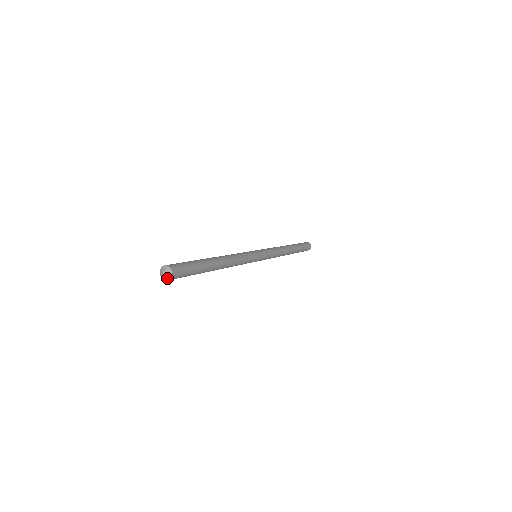
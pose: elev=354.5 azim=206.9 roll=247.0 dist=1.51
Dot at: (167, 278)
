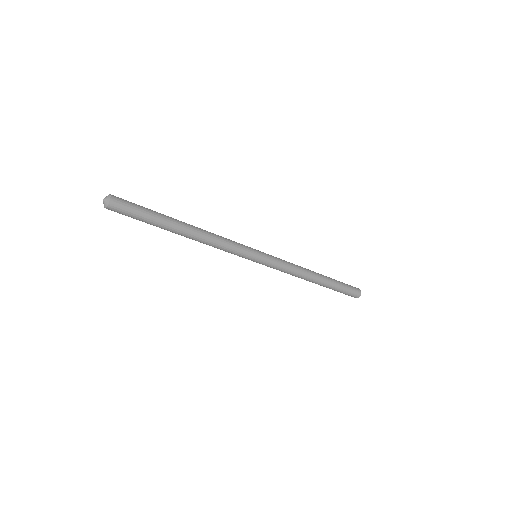
Dot at: (107, 203)
